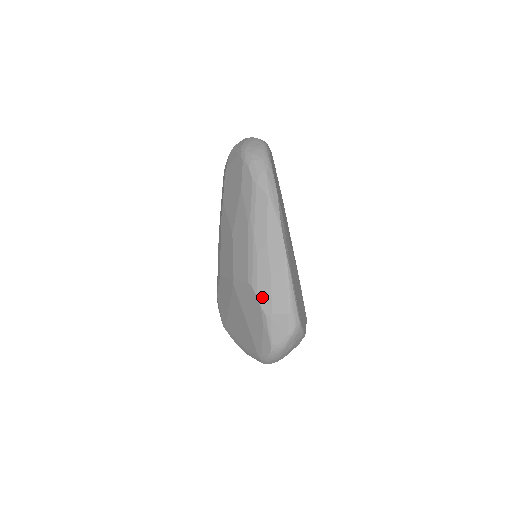
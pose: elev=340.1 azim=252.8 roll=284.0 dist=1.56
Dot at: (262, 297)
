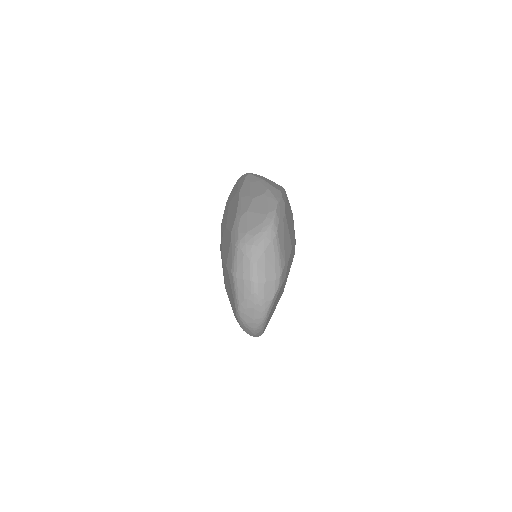
Dot at: occluded
